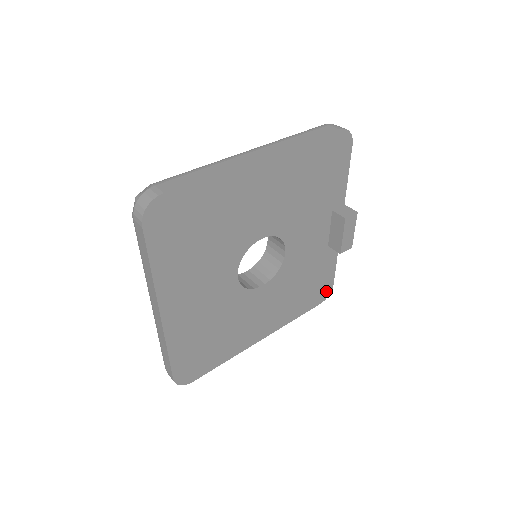
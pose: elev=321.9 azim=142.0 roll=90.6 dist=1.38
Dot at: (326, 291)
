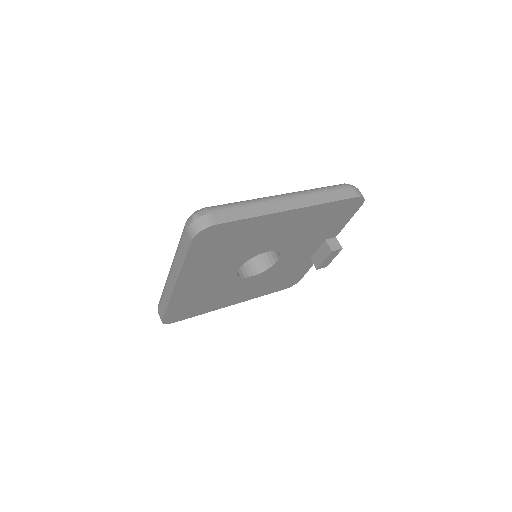
Dot at: (294, 282)
